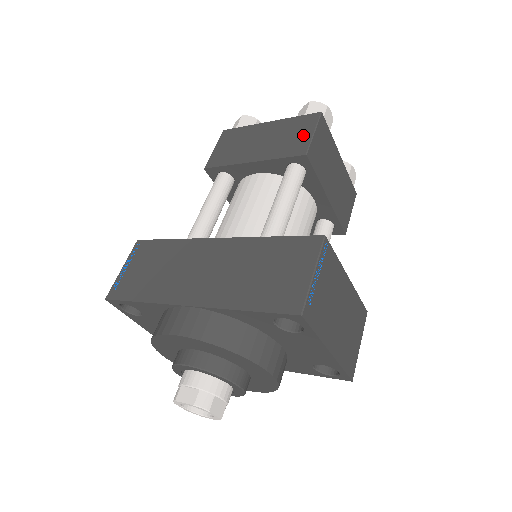
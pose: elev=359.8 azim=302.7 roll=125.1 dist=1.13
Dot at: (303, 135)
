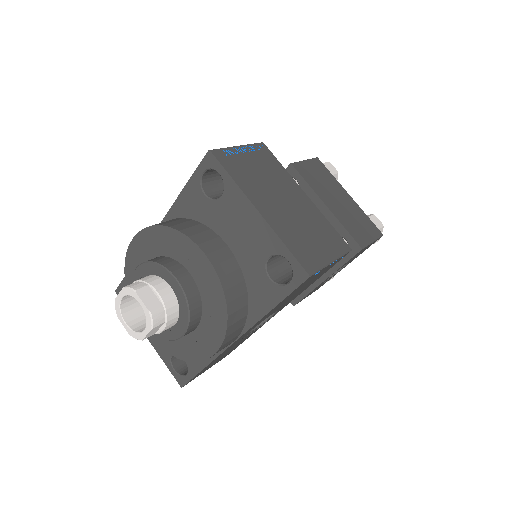
Dot at: occluded
